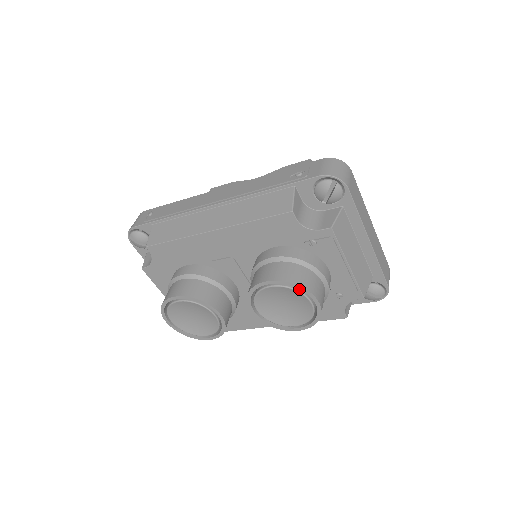
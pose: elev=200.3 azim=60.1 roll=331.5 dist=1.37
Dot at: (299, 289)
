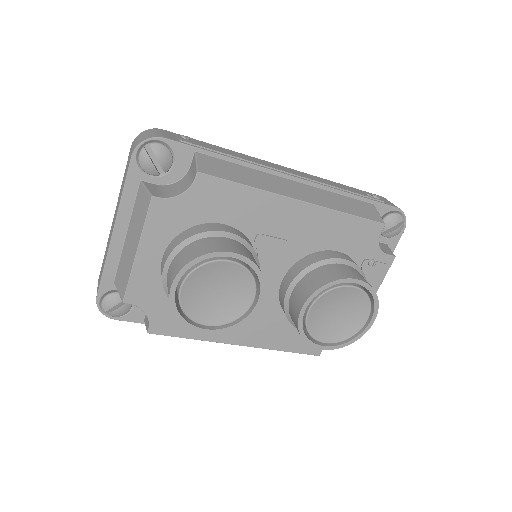
Dot at: (370, 301)
